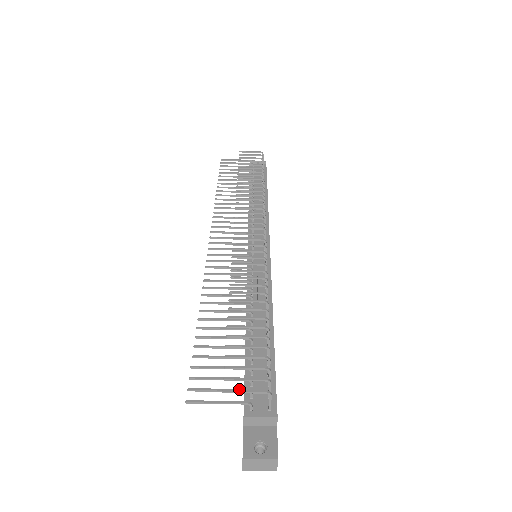
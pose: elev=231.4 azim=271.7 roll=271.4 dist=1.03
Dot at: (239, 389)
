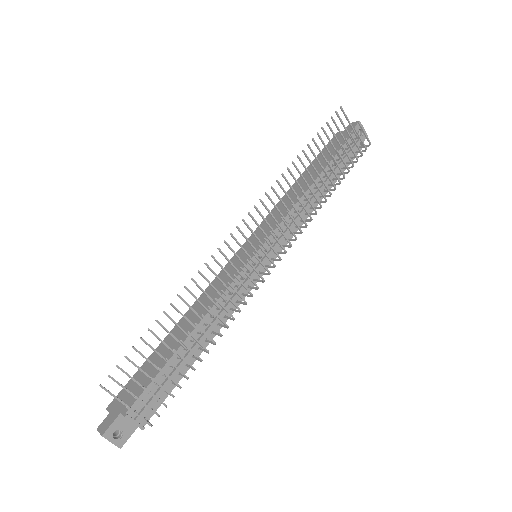
Dot at: occluded
